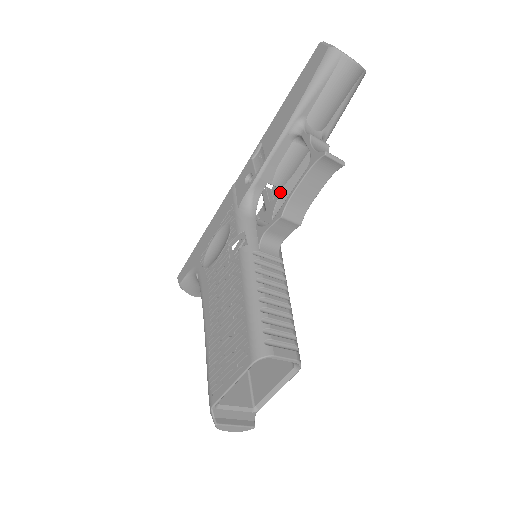
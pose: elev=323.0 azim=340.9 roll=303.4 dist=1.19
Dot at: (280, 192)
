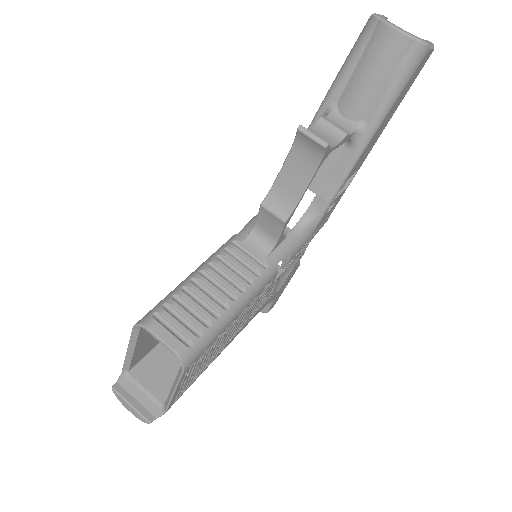
Dot at: (315, 197)
